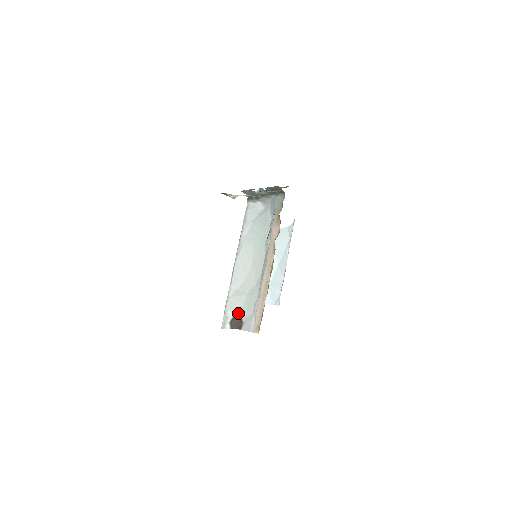
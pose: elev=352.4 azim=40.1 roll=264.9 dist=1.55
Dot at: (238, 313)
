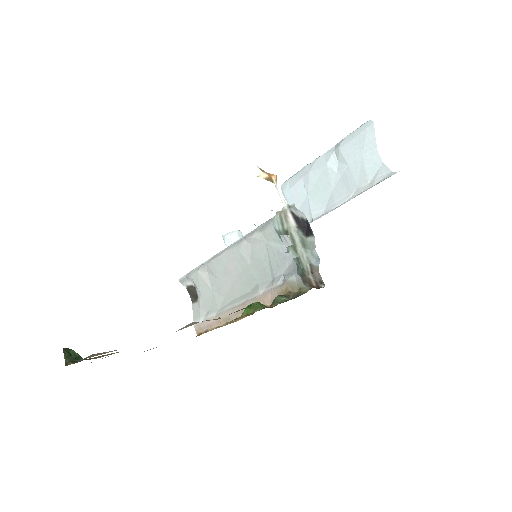
Dot at: (197, 291)
